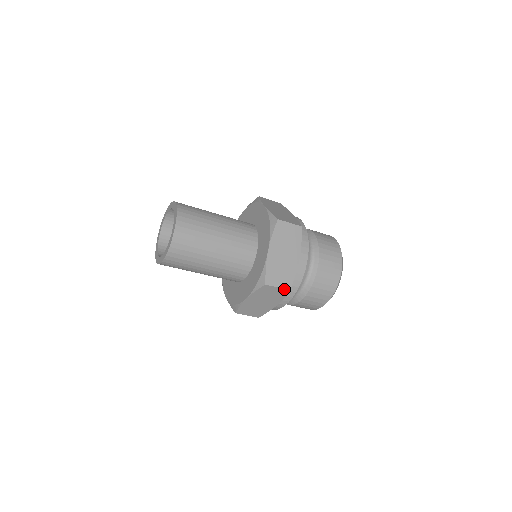
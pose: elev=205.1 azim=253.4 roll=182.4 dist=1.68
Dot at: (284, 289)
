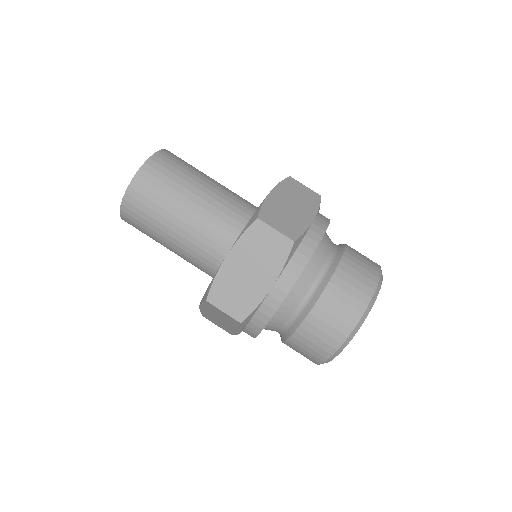
Dot at: (233, 318)
